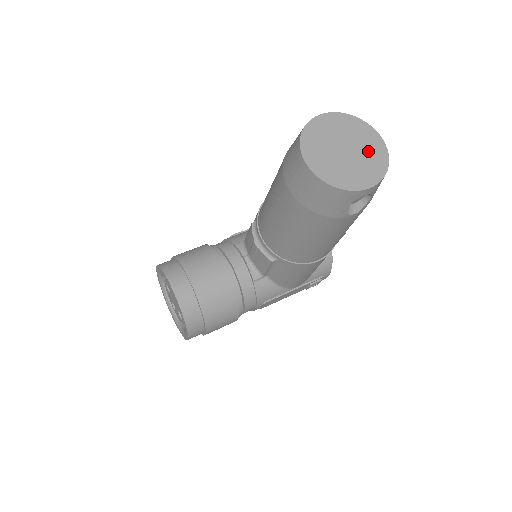
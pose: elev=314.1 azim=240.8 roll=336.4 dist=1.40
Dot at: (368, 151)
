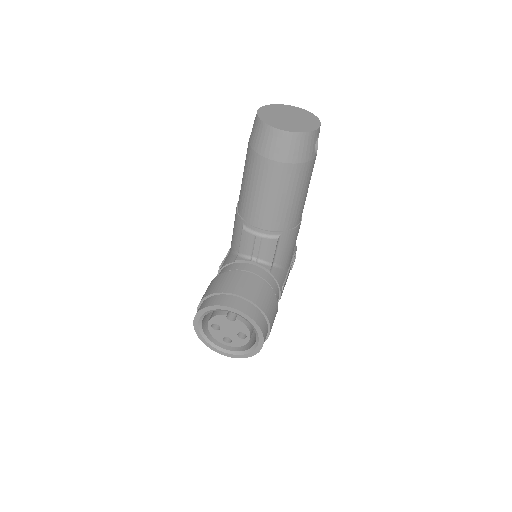
Dot at: (298, 114)
